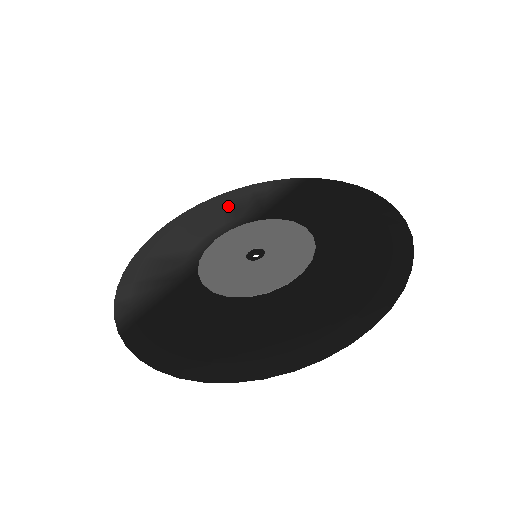
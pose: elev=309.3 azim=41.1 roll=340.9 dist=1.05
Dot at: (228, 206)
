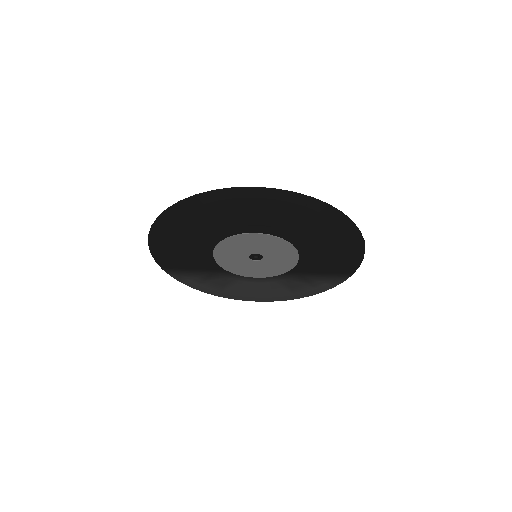
Dot at: (292, 288)
